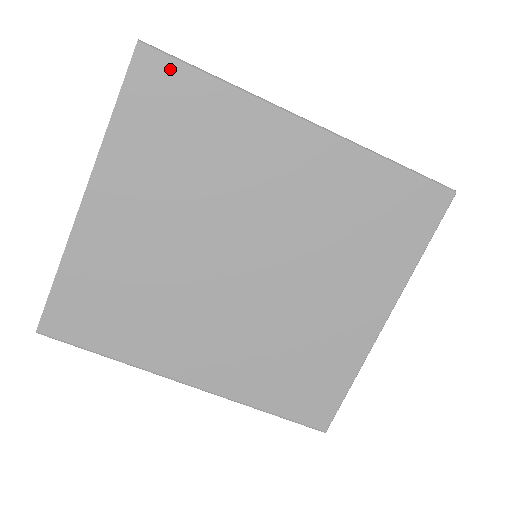
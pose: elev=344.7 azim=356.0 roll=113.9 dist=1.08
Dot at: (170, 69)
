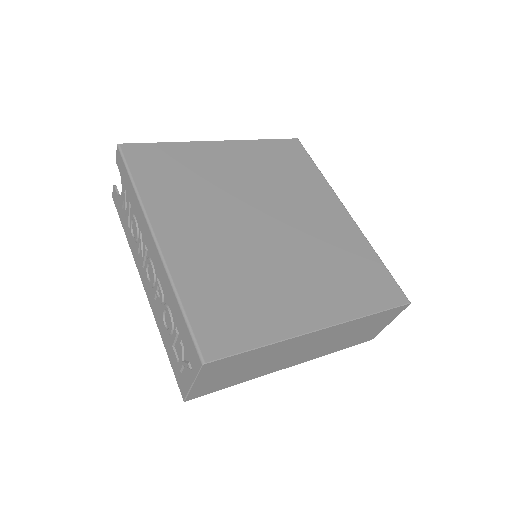
Dot at: (302, 152)
